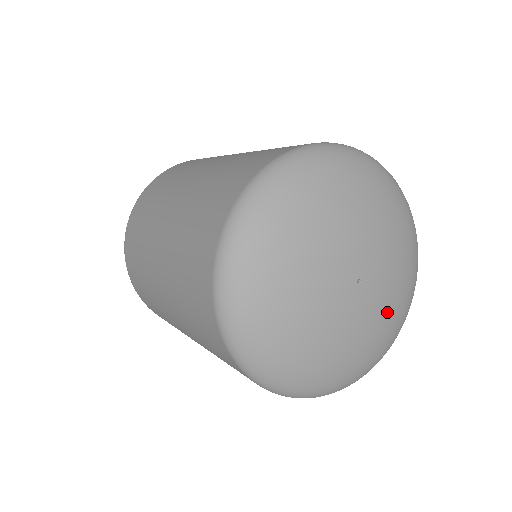
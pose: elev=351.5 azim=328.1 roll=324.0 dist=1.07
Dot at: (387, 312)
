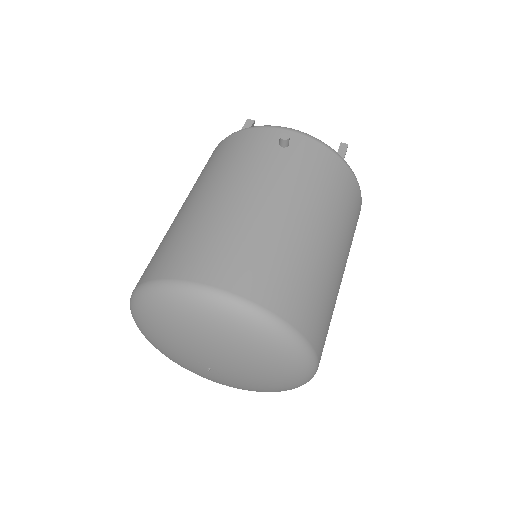
Dot at: (255, 375)
